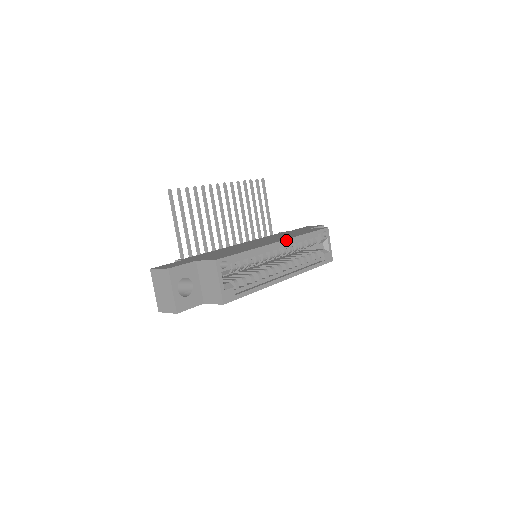
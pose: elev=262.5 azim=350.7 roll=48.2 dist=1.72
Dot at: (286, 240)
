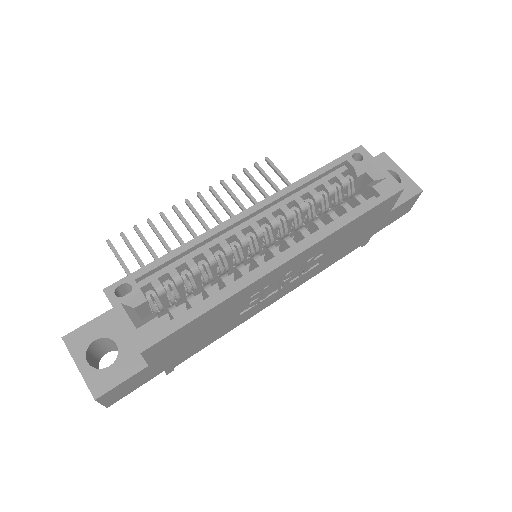
Dot at: (261, 203)
